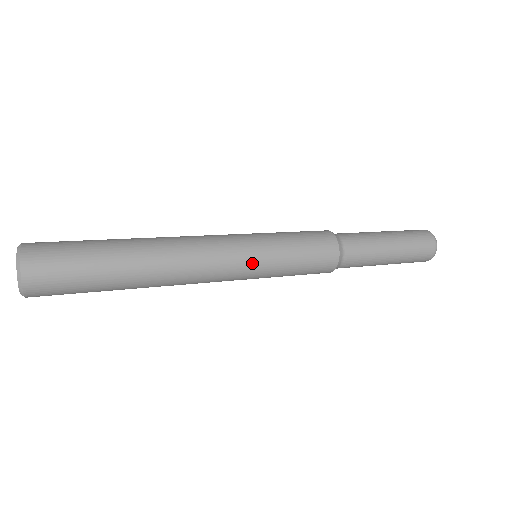
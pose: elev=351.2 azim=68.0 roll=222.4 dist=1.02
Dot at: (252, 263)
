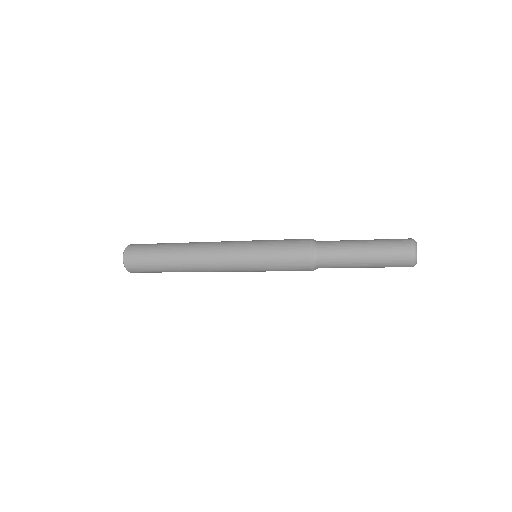
Dot at: (244, 267)
